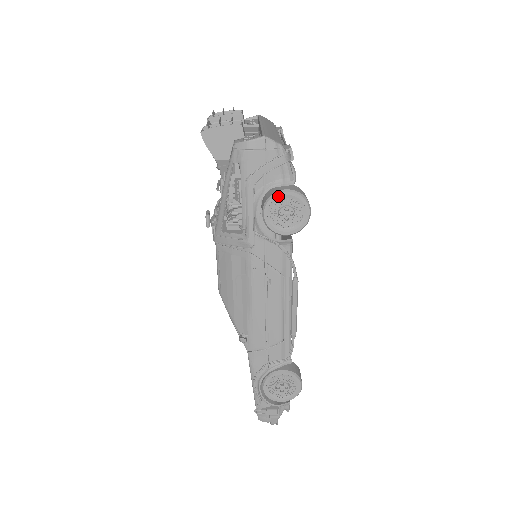
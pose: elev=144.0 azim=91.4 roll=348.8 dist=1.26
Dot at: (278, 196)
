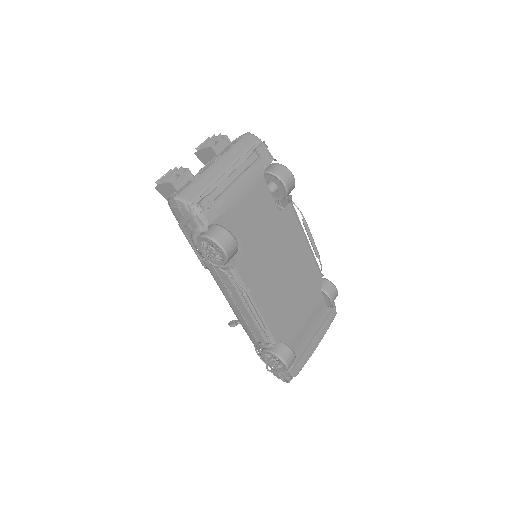
Dot at: (200, 239)
